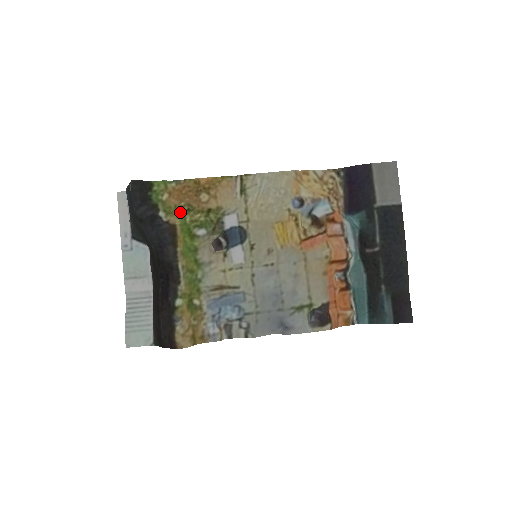
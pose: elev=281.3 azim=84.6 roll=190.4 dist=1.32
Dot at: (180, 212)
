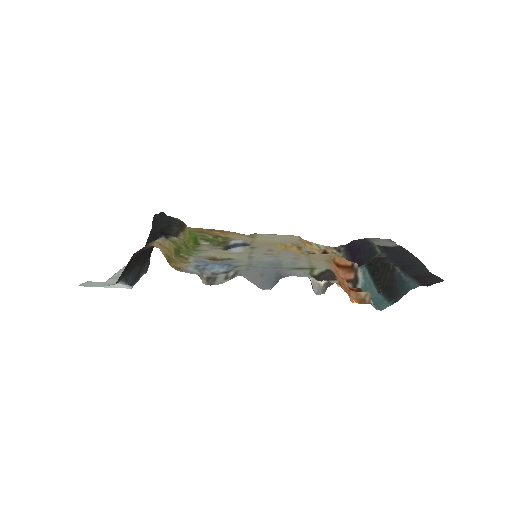
Dot at: (192, 231)
